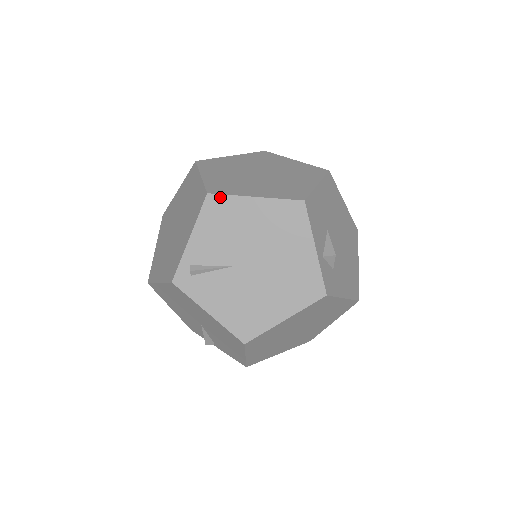
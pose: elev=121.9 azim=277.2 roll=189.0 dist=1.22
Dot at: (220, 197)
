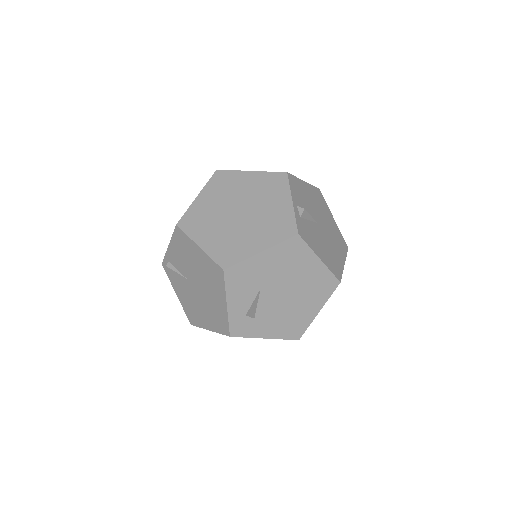
Dot at: (182, 232)
